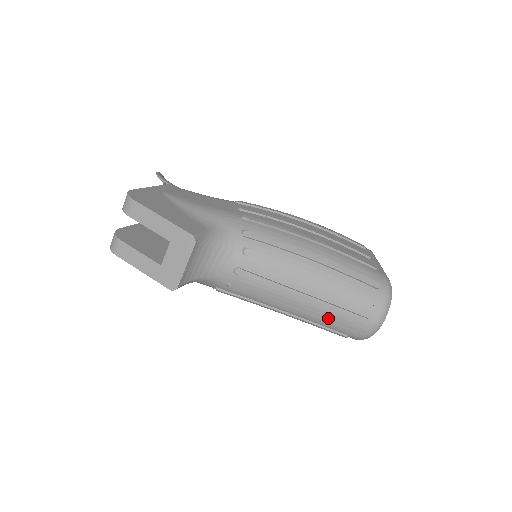
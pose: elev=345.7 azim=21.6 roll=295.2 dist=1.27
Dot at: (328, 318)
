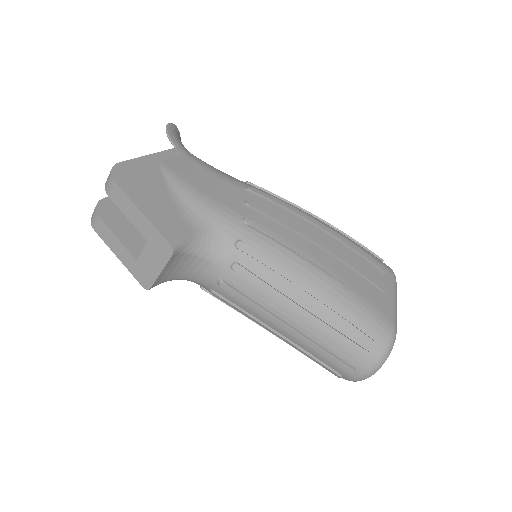
Dot at: (312, 353)
